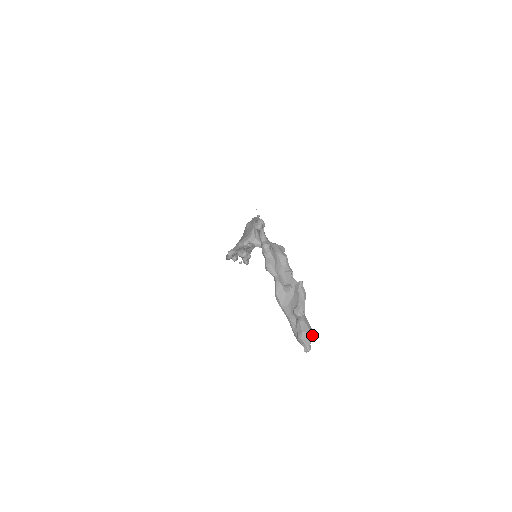
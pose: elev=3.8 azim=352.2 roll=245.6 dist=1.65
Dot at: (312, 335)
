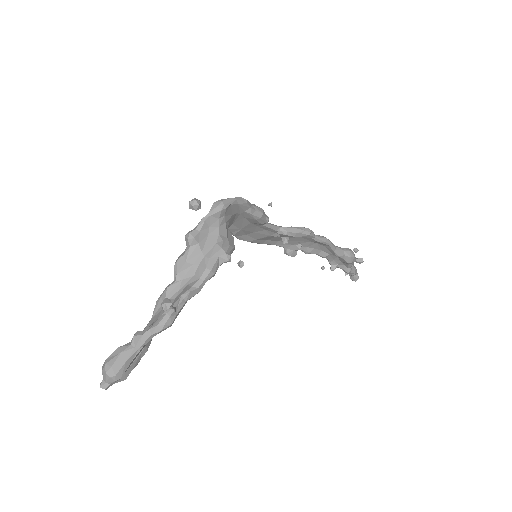
Dot at: (110, 374)
